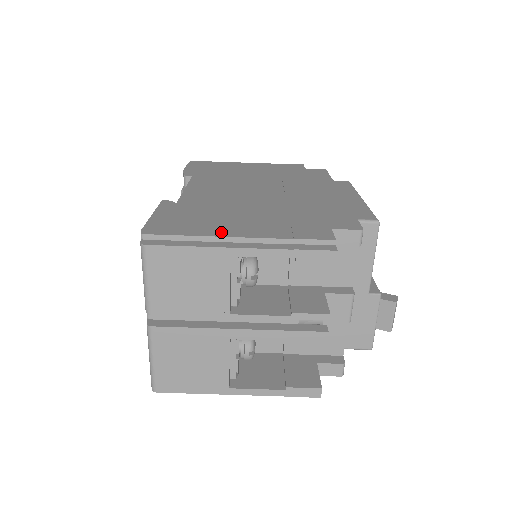
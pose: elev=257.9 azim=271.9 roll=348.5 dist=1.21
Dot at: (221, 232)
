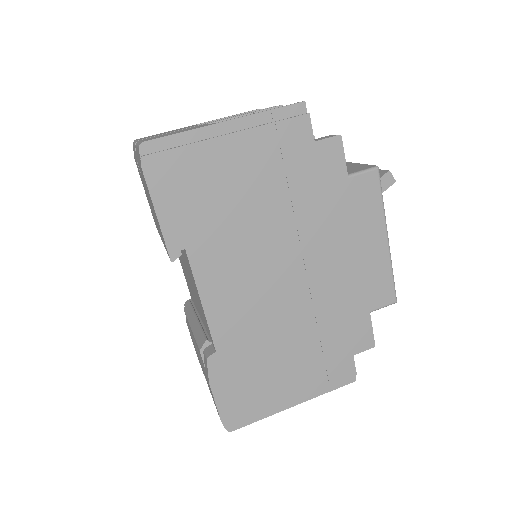
Dot at: occluded
